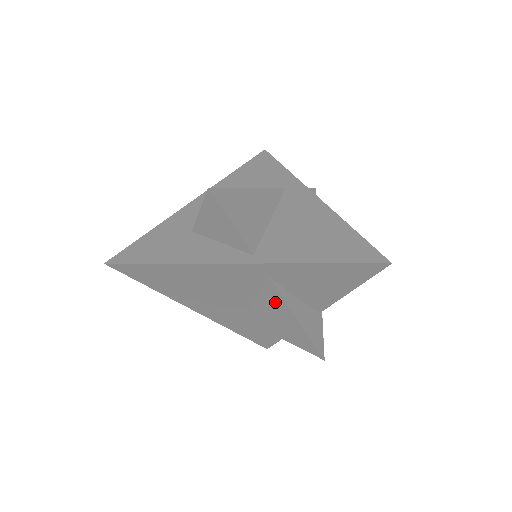
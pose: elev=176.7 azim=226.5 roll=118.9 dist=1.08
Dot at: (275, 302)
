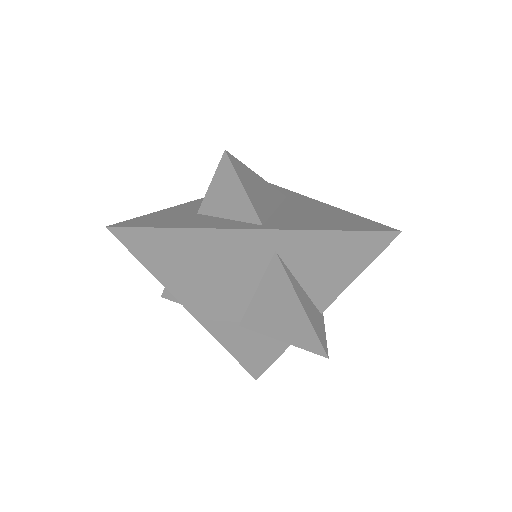
Dot at: (279, 286)
